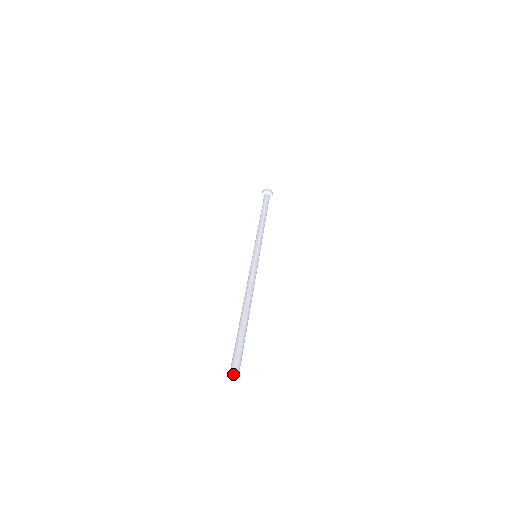
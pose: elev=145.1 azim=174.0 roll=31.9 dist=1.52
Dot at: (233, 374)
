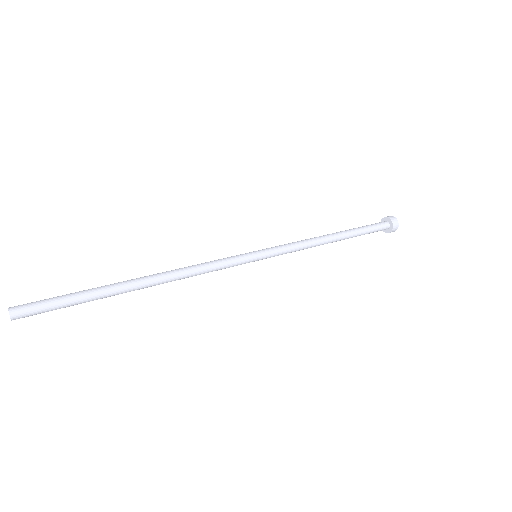
Dot at: (9, 312)
